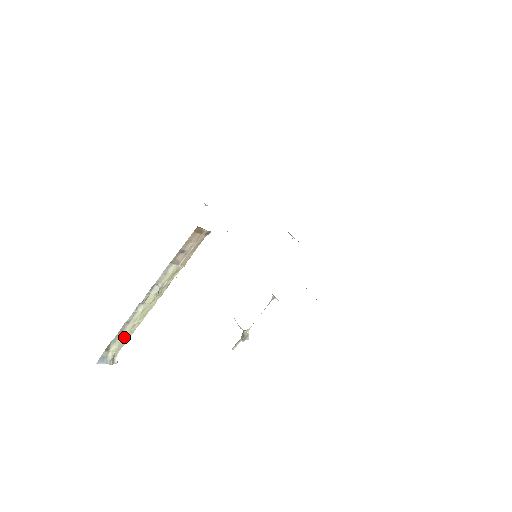
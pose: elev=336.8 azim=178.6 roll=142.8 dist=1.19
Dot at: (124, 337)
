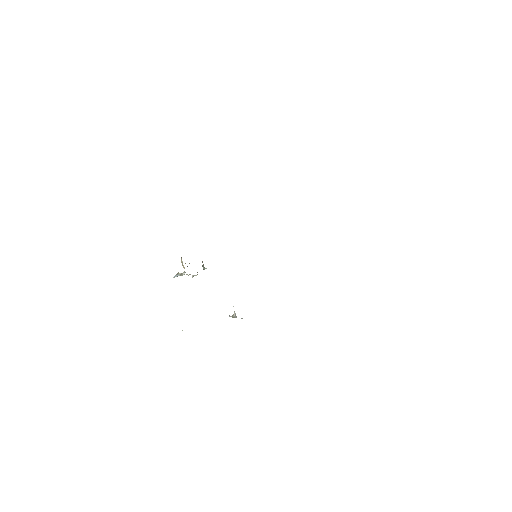
Dot at: occluded
